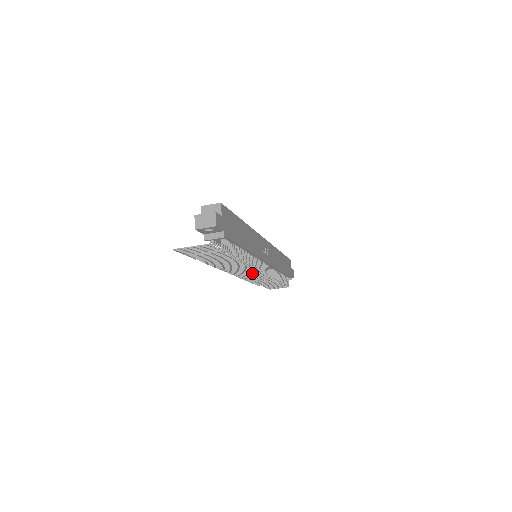
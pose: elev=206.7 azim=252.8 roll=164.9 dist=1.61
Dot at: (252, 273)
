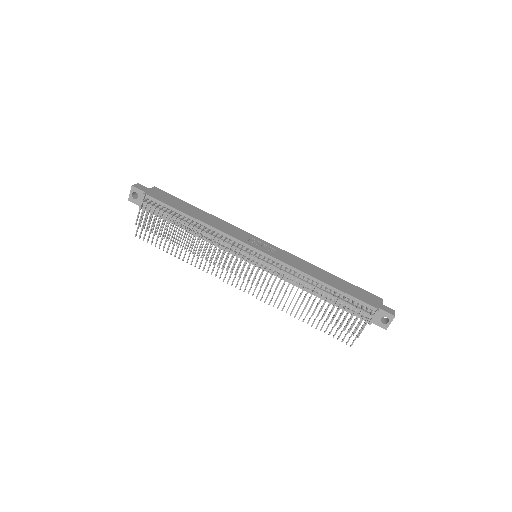
Dot at: (240, 261)
